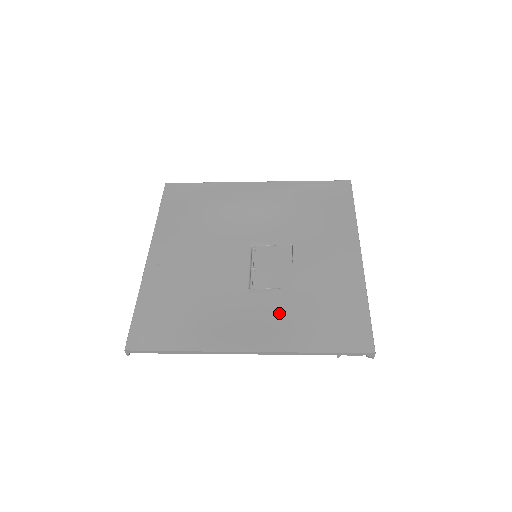
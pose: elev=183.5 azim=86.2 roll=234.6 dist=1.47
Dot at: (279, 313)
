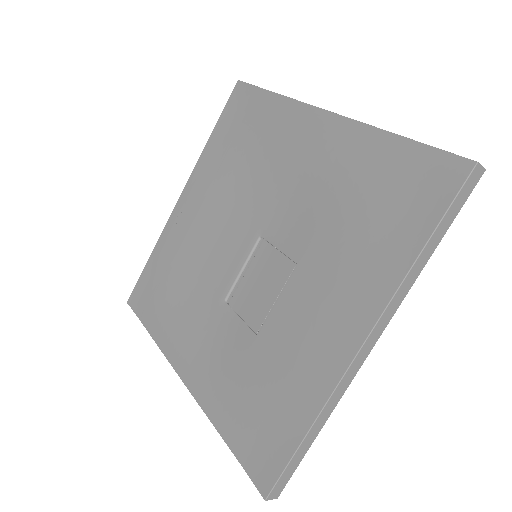
Dot at: (226, 357)
